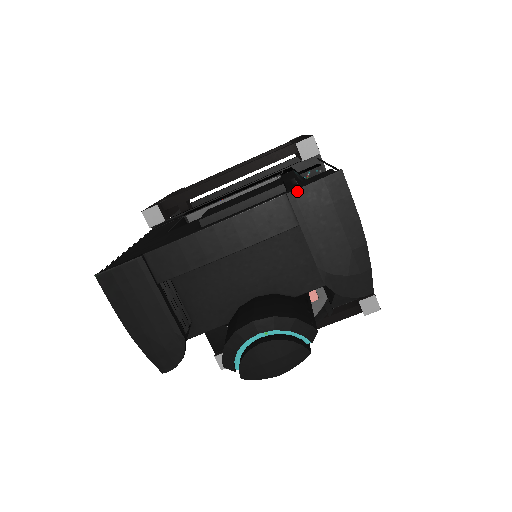
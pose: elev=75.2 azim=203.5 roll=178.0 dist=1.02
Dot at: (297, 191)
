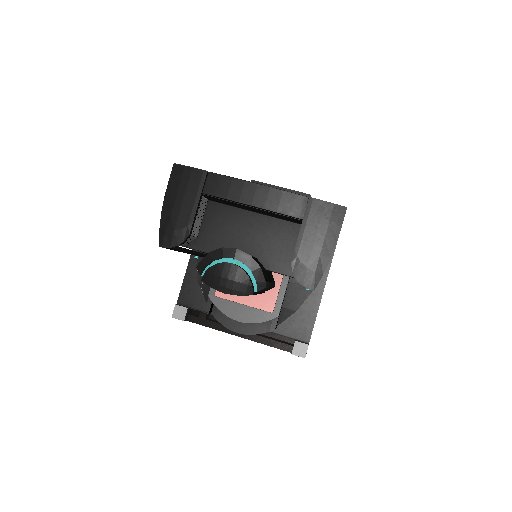
Dot at: (316, 200)
